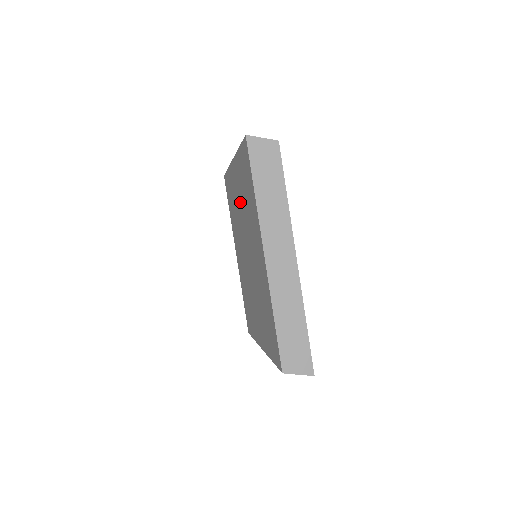
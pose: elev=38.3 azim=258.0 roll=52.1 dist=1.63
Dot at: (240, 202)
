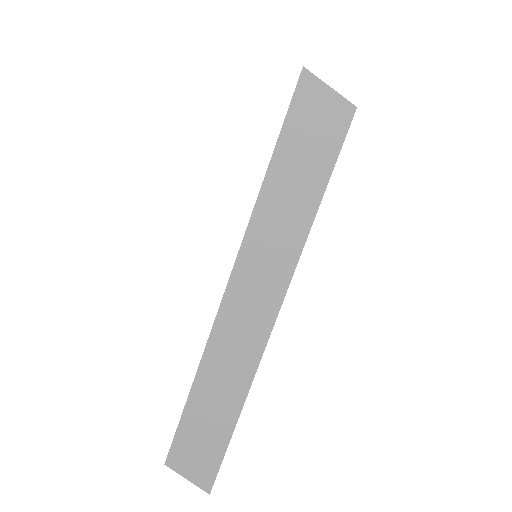
Dot at: occluded
